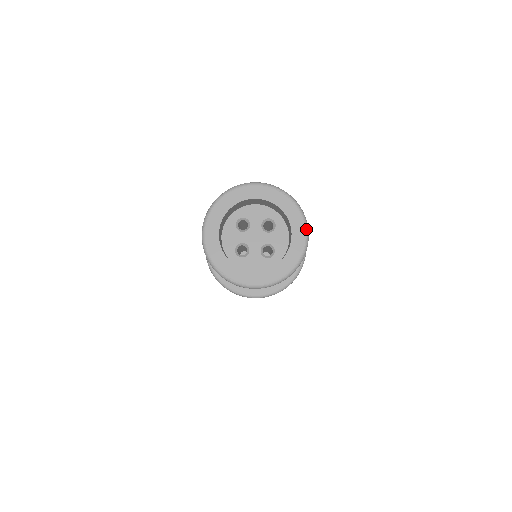
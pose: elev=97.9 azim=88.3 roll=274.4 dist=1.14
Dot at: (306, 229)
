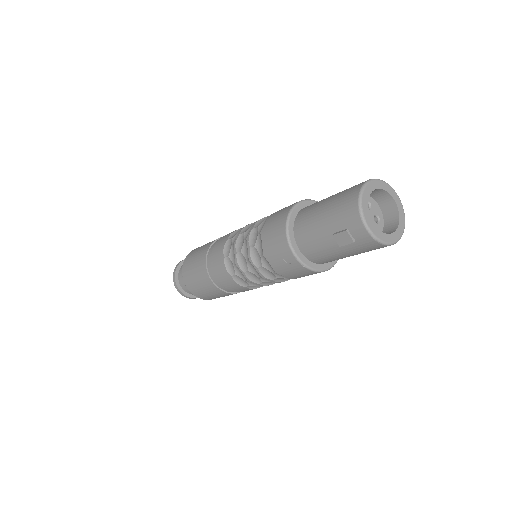
Dot at: occluded
